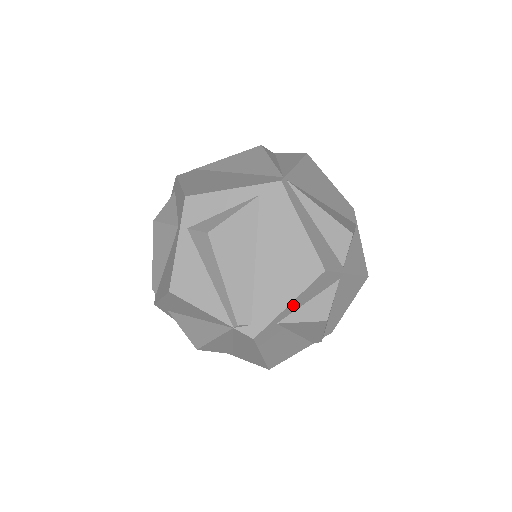
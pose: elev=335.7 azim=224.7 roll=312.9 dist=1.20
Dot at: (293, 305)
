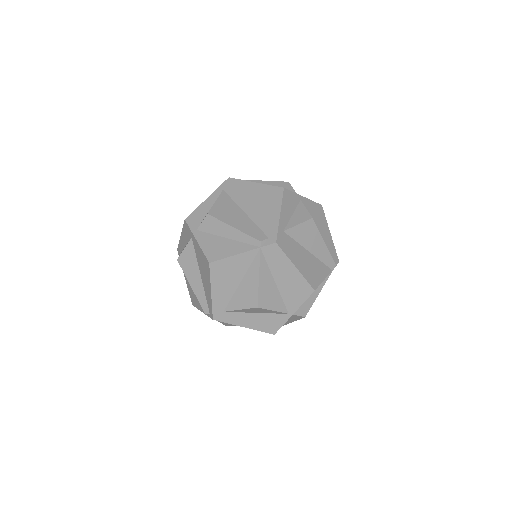
Dot at: (283, 216)
